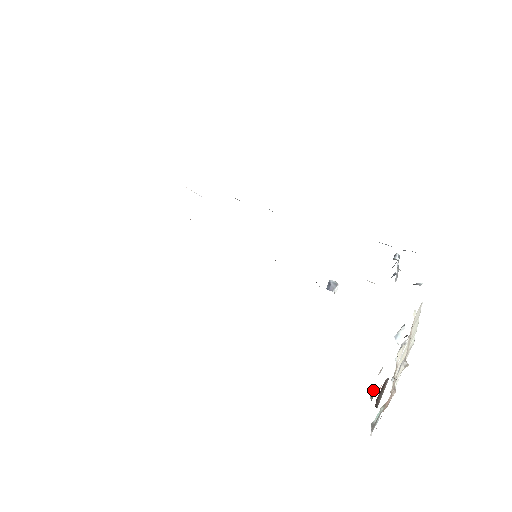
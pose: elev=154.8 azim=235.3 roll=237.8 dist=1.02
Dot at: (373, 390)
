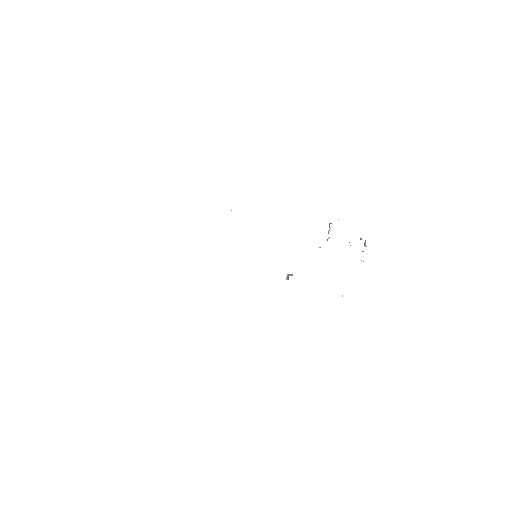
Dot at: (364, 244)
